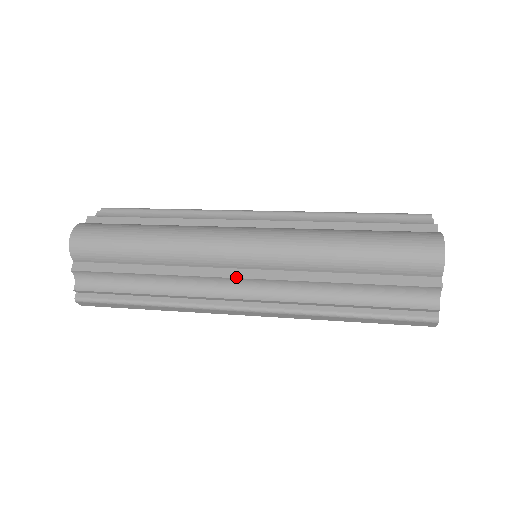
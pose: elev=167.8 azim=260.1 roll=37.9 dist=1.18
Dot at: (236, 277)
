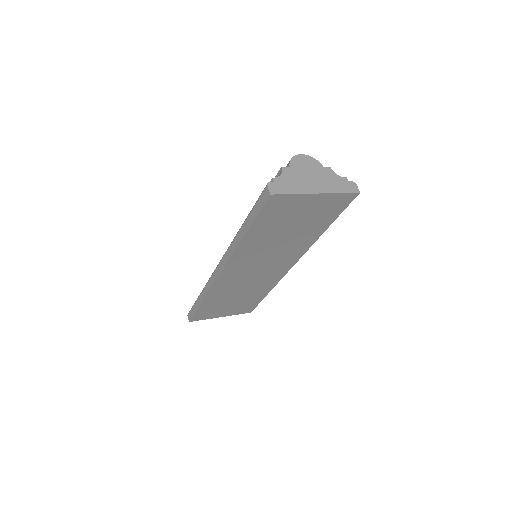
Dot at: occluded
